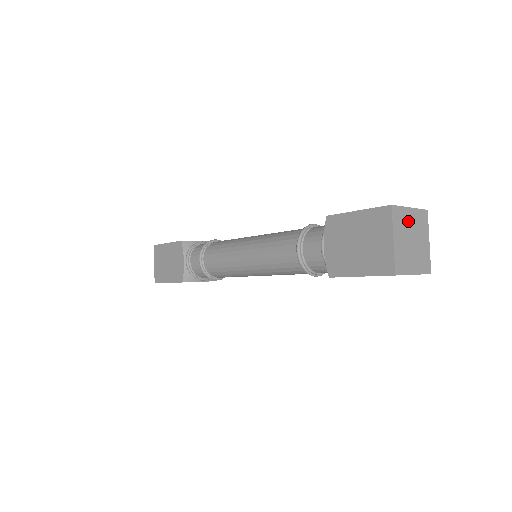
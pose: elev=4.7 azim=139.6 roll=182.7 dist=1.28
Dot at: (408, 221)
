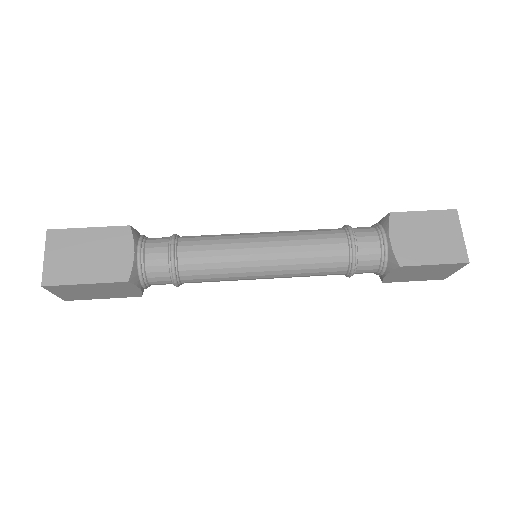
Dot at: occluded
